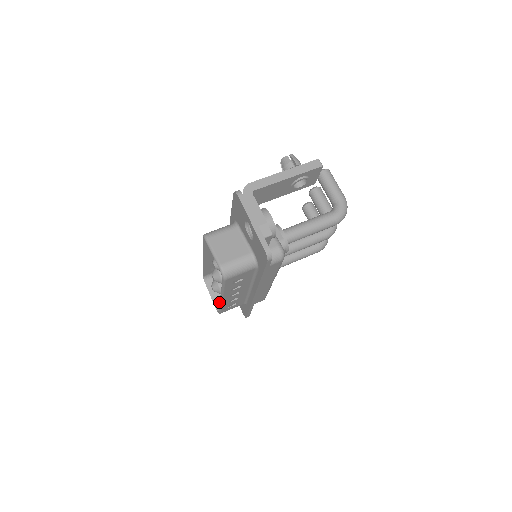
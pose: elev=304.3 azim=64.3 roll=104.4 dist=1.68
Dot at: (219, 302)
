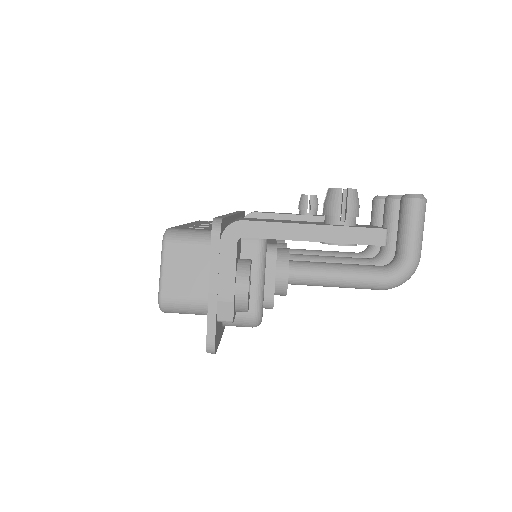
Dot at: occluded
